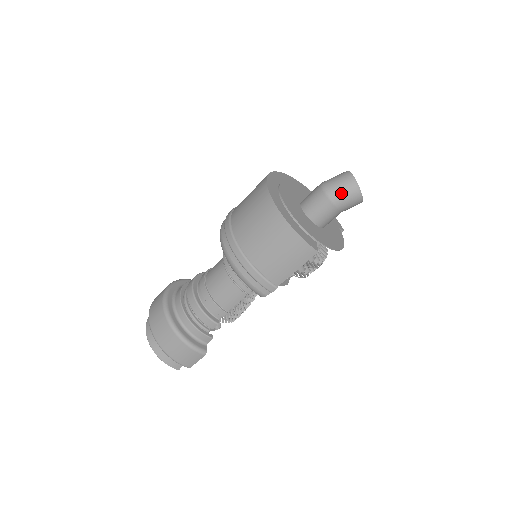
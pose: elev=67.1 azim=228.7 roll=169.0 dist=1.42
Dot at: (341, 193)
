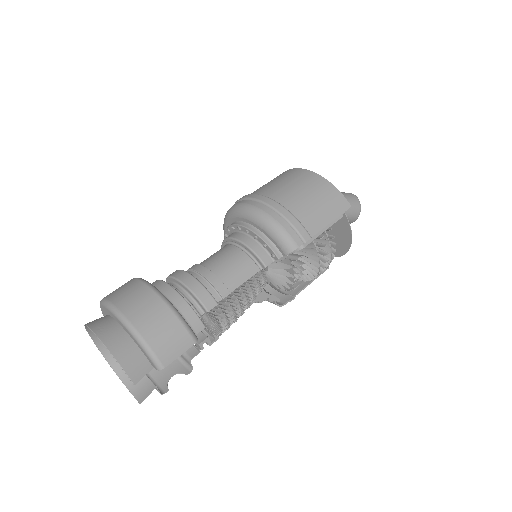
Dot at: (346, 196)
